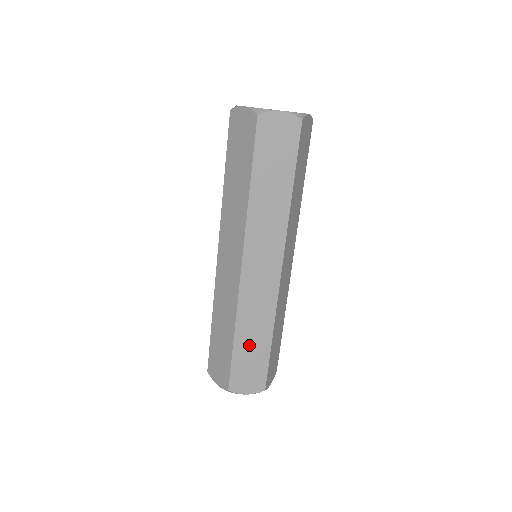
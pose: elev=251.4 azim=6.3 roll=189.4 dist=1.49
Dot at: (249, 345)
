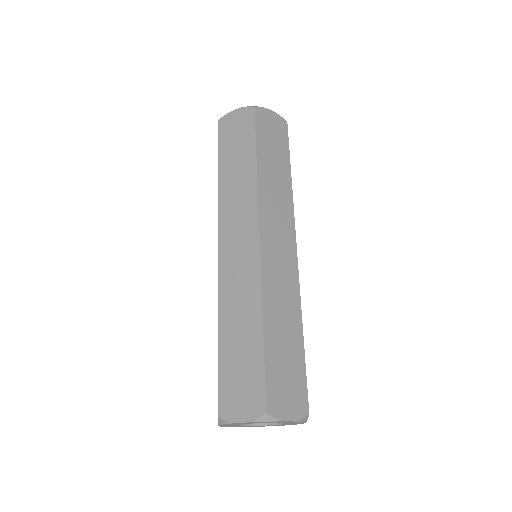
Dot at: (281, 339)
